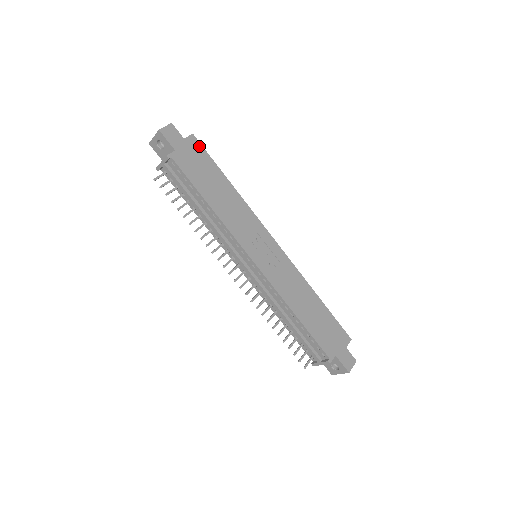
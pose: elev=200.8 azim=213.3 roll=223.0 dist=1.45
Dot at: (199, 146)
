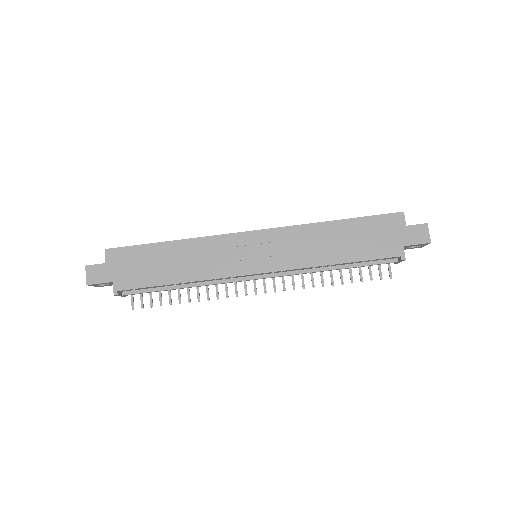
Dot at: (119, 251)
